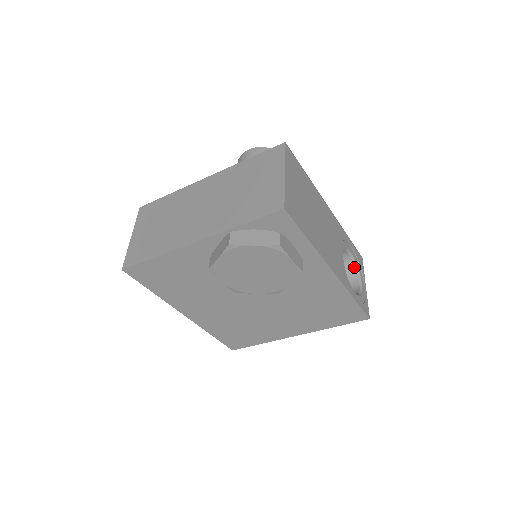
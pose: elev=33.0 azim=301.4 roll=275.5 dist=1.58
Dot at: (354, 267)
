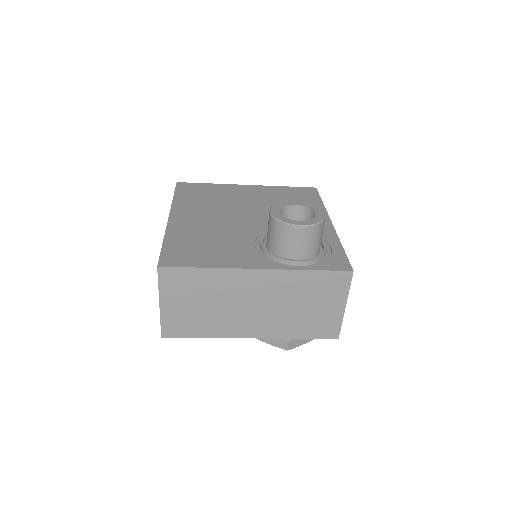
Dot at: occluded
